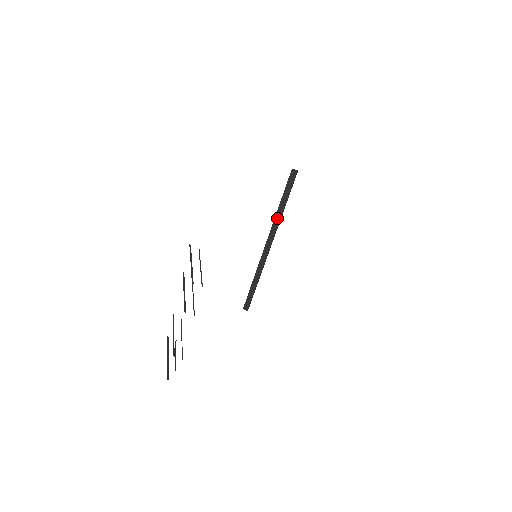
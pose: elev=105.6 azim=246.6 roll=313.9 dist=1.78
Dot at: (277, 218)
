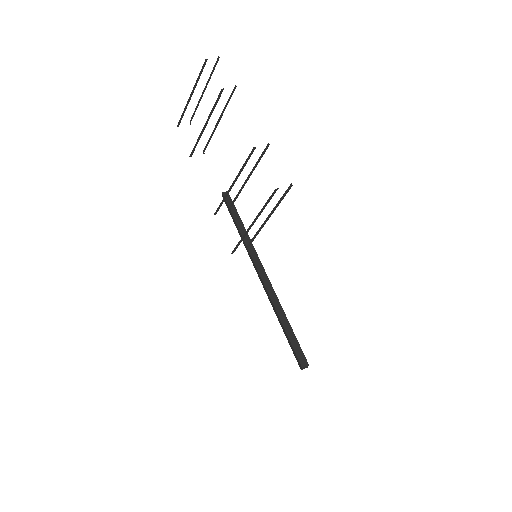
Dot at: occluded
